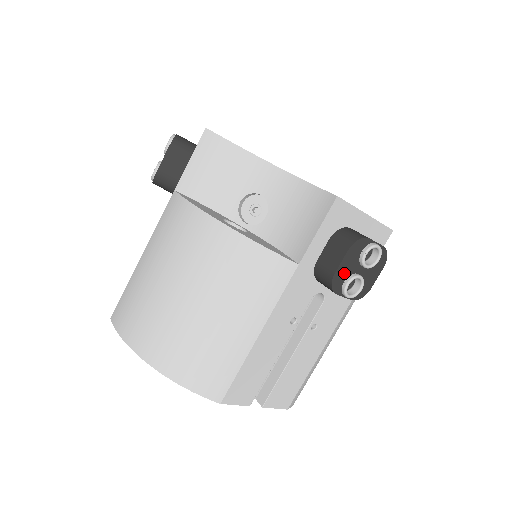
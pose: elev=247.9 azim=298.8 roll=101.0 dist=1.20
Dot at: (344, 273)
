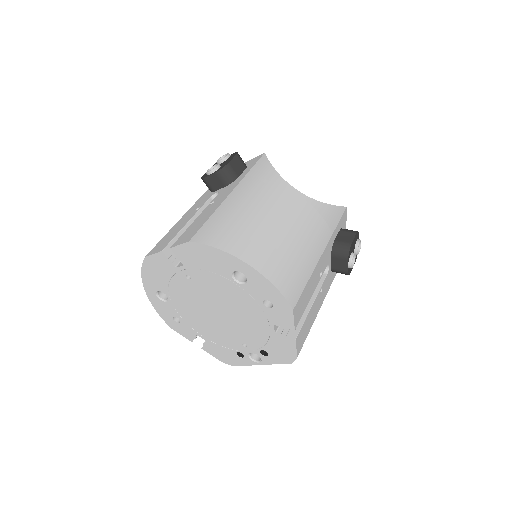
Dot at: (352, 248)
